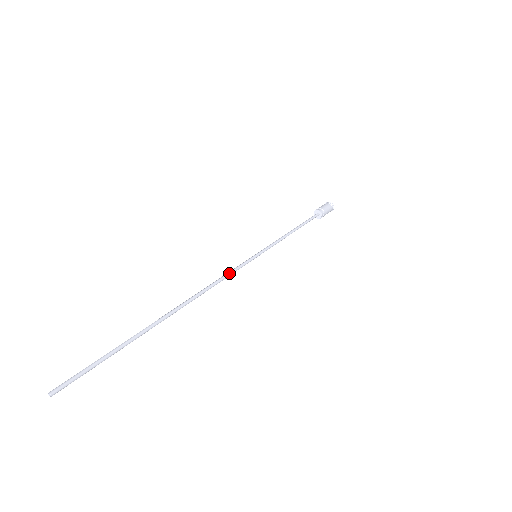
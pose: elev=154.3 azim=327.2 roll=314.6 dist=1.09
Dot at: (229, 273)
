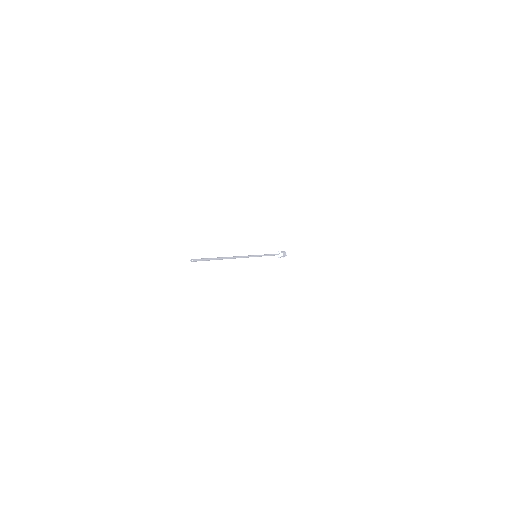
Dot at: (247, 256)
